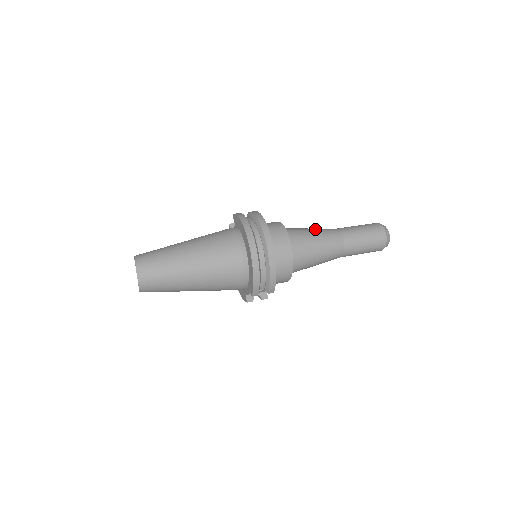
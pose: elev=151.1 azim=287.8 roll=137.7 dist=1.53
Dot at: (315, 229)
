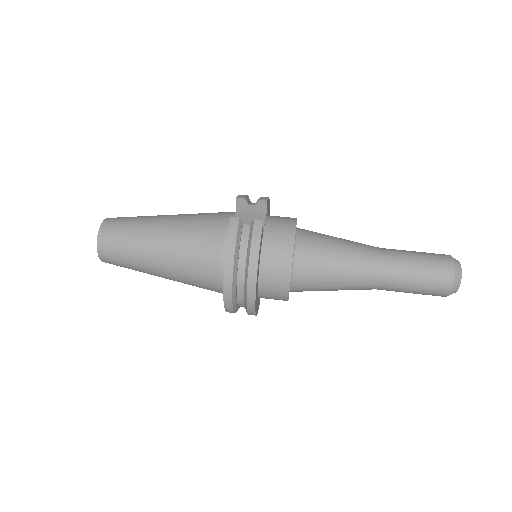
Dot at: (345, 262)
